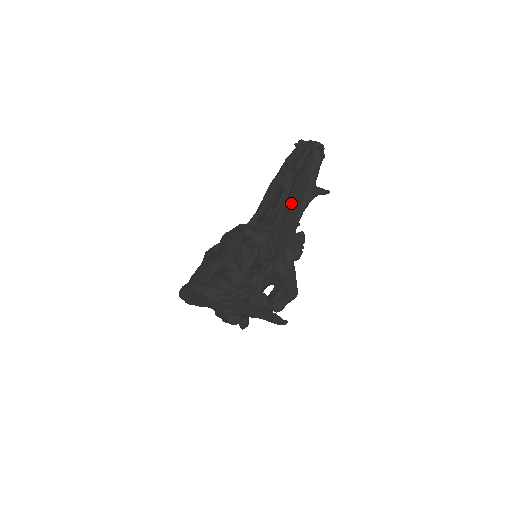
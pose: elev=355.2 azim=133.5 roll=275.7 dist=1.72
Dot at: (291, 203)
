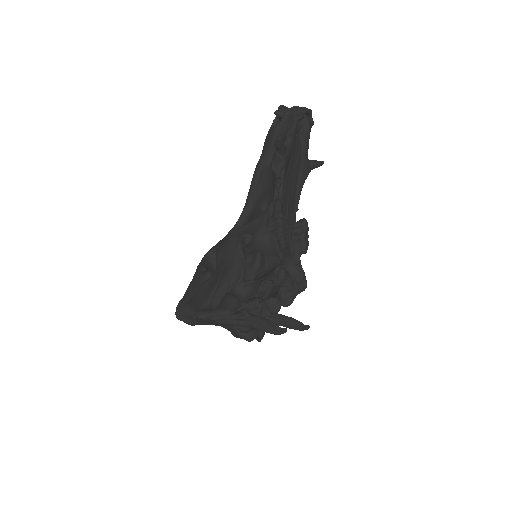
Dot at: (287, 189)
